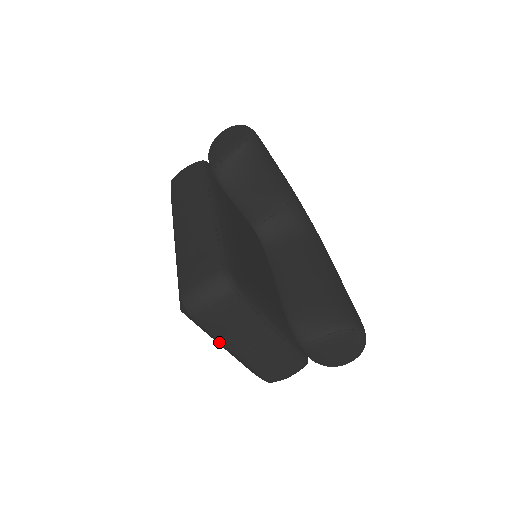
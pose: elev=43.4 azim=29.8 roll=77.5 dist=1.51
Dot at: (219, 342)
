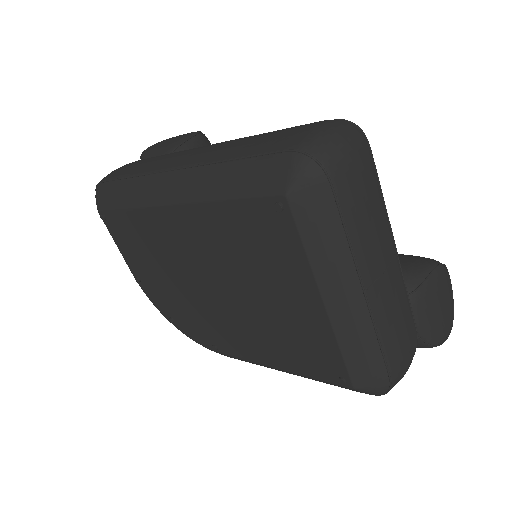
Dot at: (342, 267)
